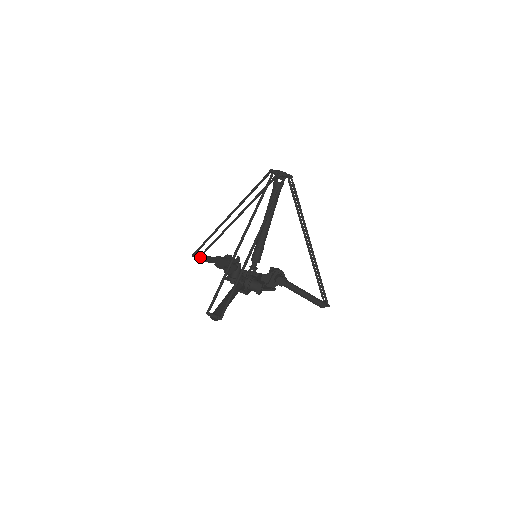
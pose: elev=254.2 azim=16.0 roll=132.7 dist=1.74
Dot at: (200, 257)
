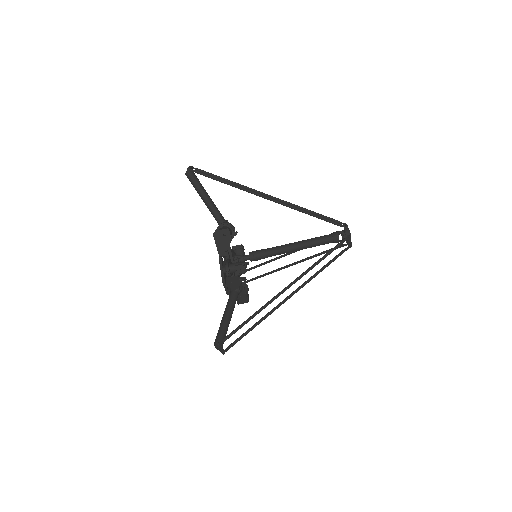
Dot at: (195, 179)
